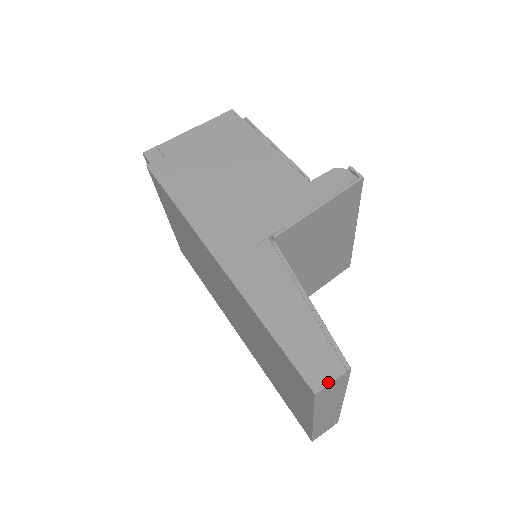
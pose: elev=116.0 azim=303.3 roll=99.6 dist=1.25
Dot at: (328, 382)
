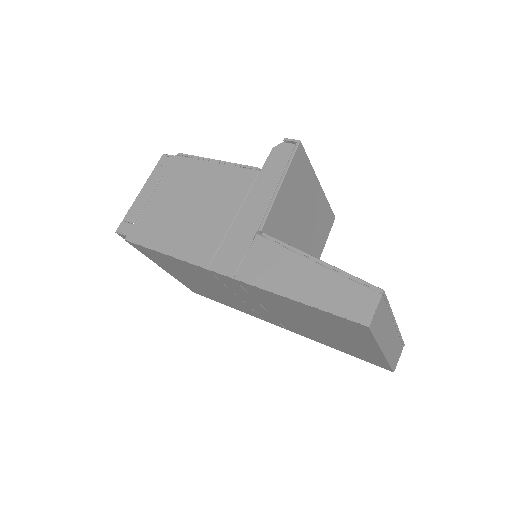
Dot at: (373, 311)
